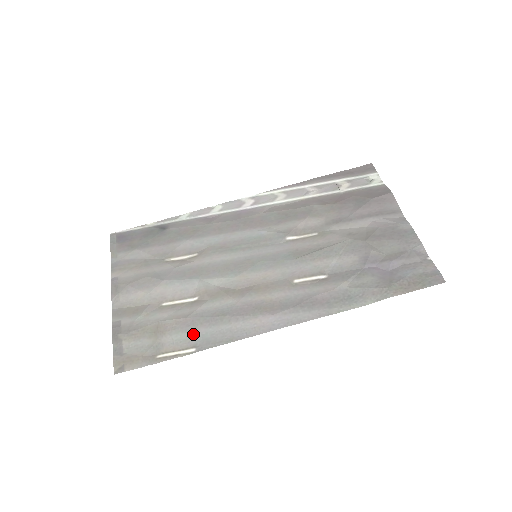
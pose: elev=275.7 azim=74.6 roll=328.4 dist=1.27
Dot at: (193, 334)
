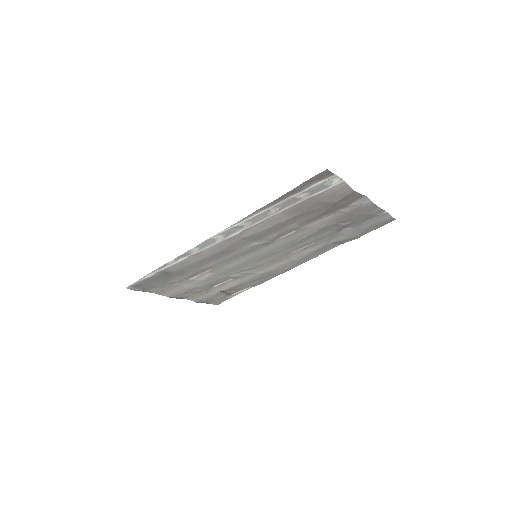
Dot at: (245, 286)
